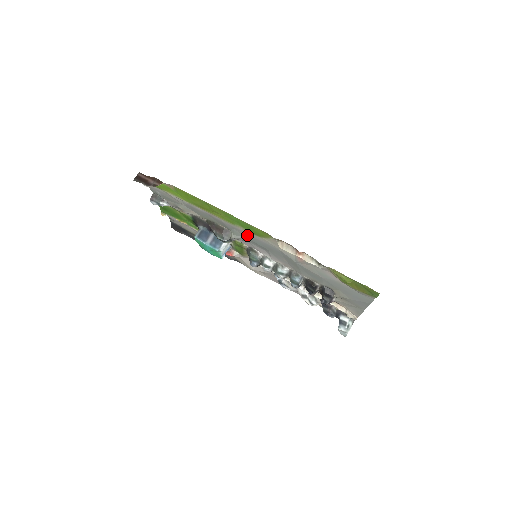
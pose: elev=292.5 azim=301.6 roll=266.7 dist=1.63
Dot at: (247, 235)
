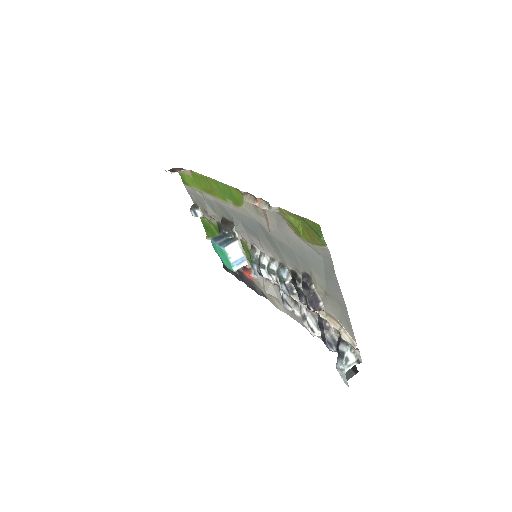
Dot at: (239, 215)
